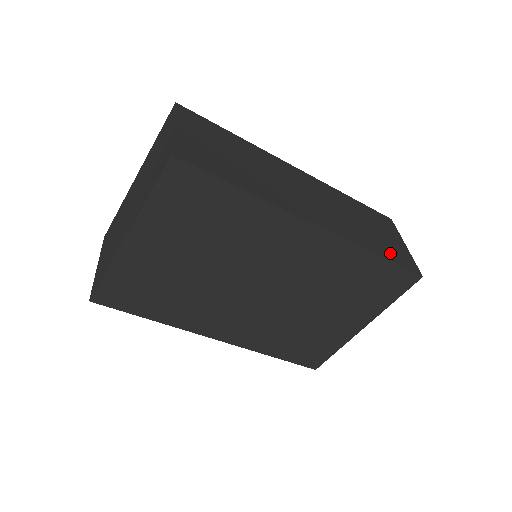
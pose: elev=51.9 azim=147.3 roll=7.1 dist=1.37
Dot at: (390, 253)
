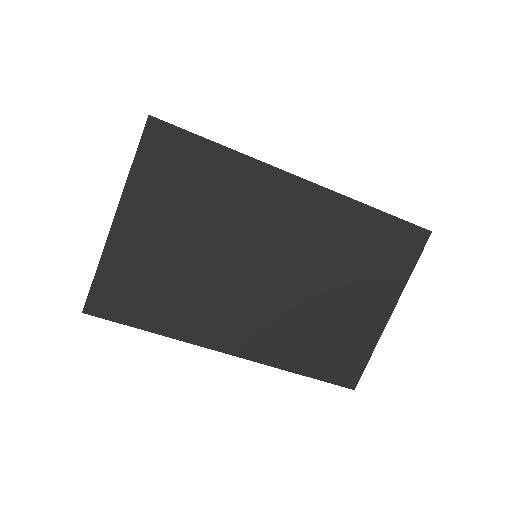
Dot at: occluded
